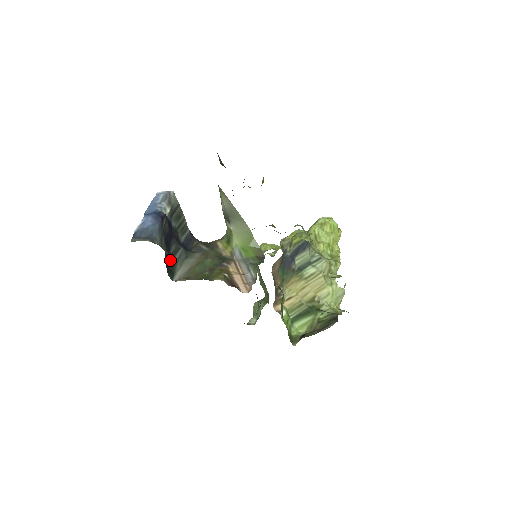
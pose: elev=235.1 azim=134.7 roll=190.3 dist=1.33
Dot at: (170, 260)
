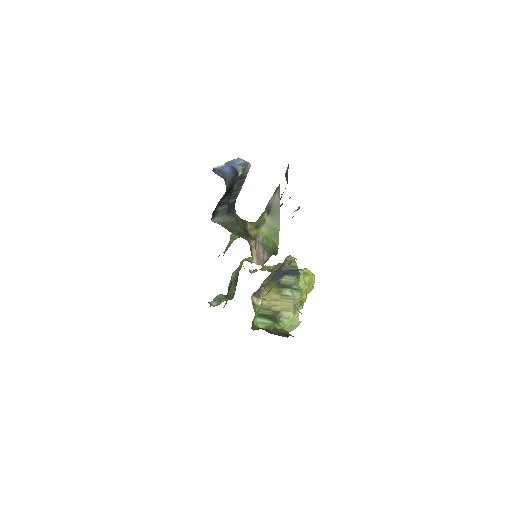
Dot at: (218, 206)
